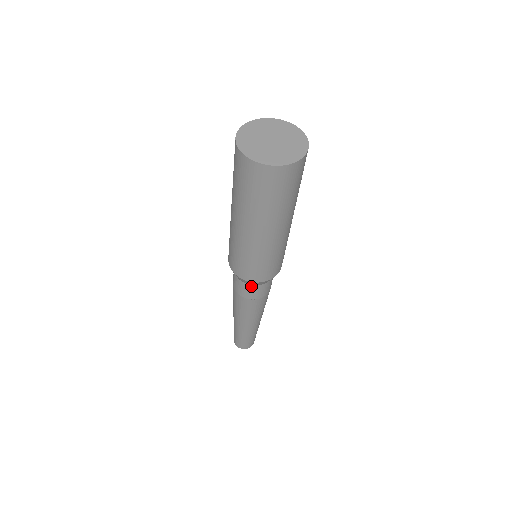
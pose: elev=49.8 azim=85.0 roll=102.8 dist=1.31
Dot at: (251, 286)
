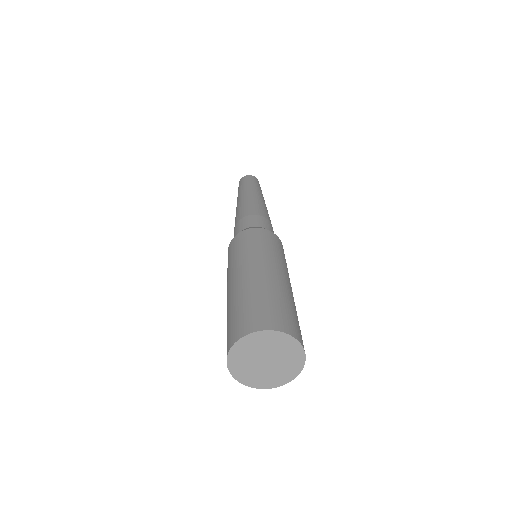
Dot at: occluded
